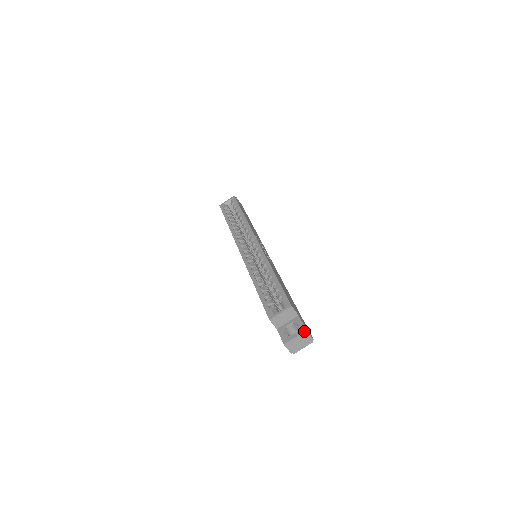
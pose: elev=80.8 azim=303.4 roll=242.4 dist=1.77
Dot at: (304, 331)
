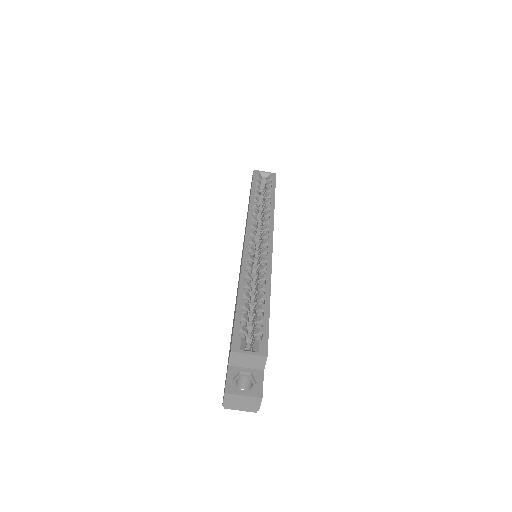
Dot at: (259, 397)
